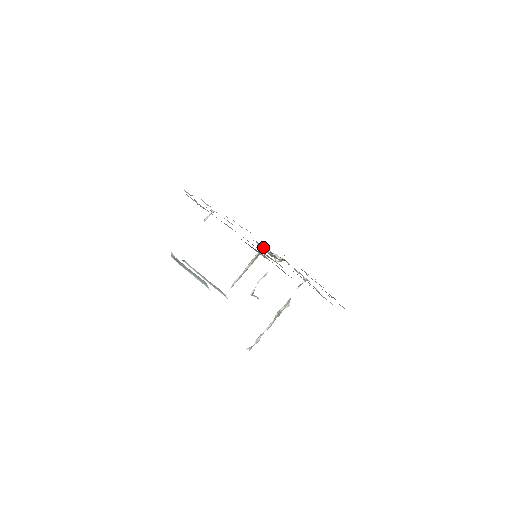
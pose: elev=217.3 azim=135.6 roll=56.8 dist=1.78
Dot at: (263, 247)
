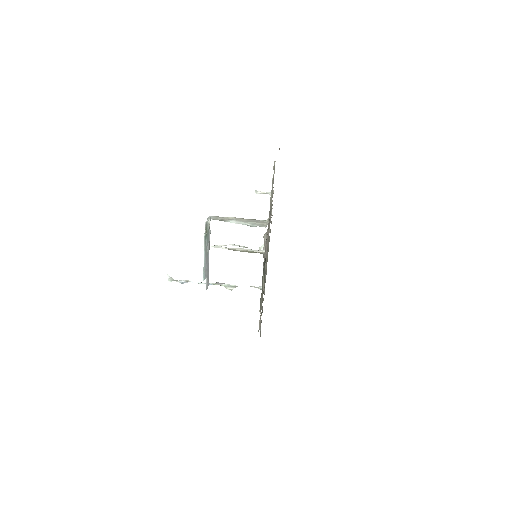
Dot at: occluded
